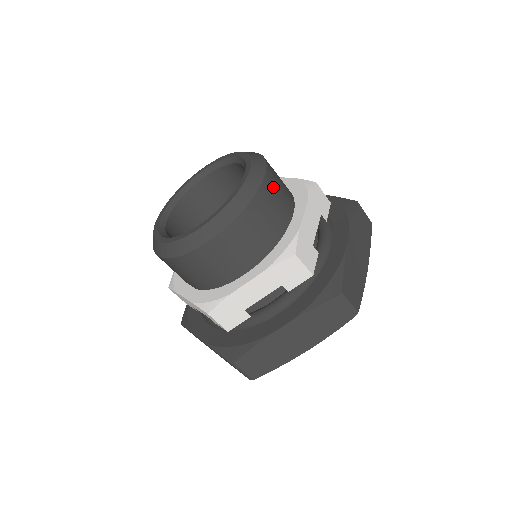
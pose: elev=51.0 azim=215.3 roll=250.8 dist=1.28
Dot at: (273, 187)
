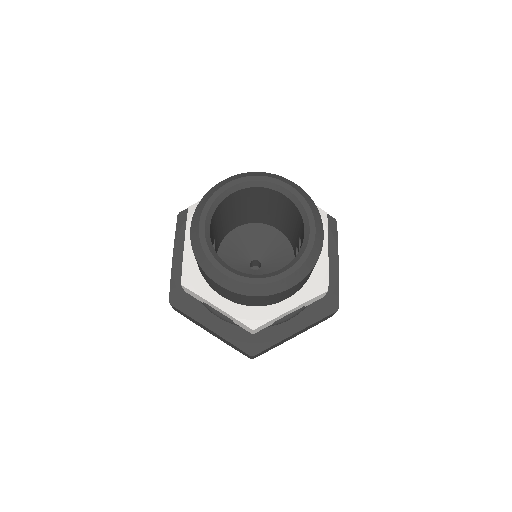
Dot at: (292, 289)
